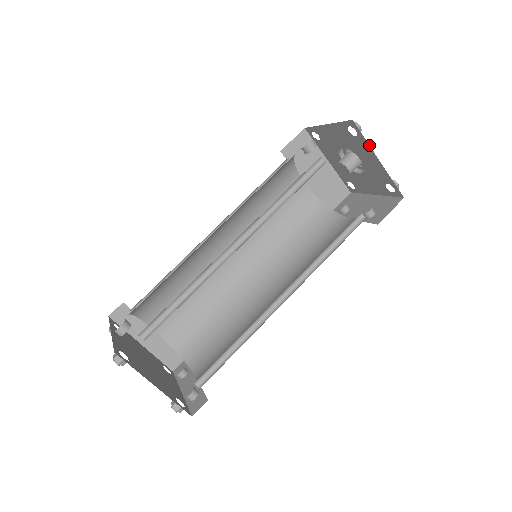
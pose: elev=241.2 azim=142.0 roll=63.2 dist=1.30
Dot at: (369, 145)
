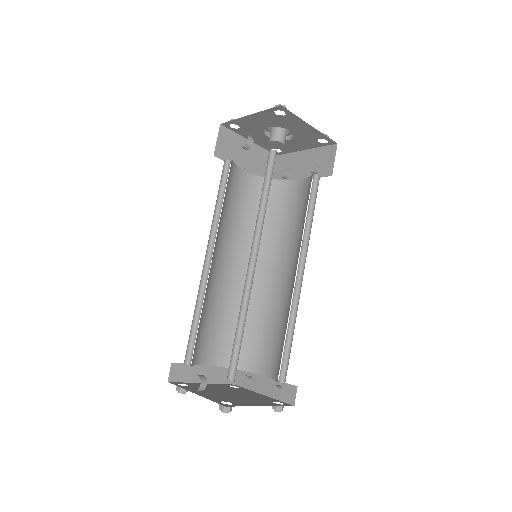
Dot at: (300, 118)
